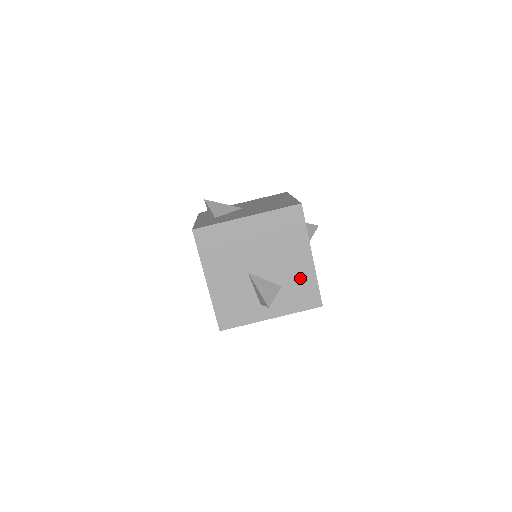
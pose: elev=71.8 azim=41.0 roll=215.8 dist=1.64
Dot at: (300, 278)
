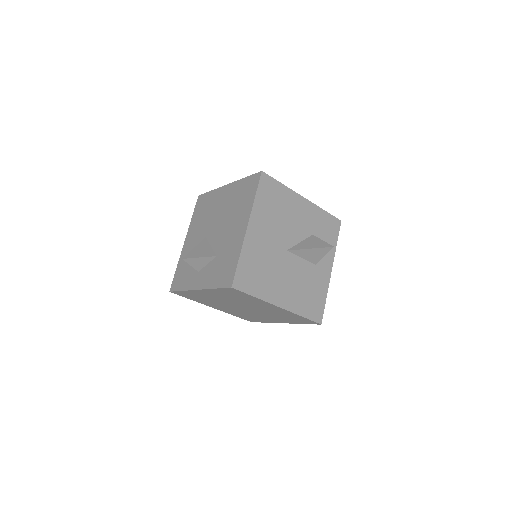
Dot at: (231, 249)
